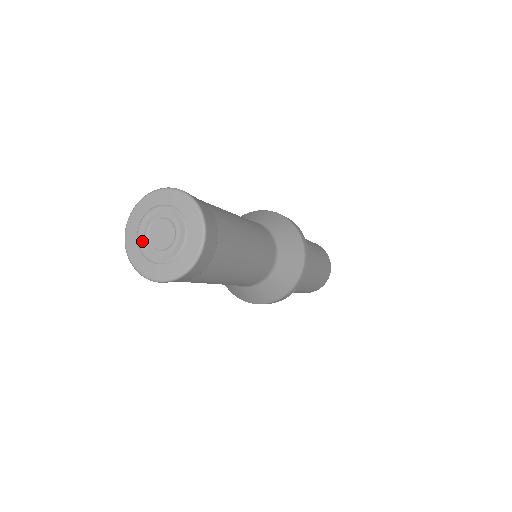
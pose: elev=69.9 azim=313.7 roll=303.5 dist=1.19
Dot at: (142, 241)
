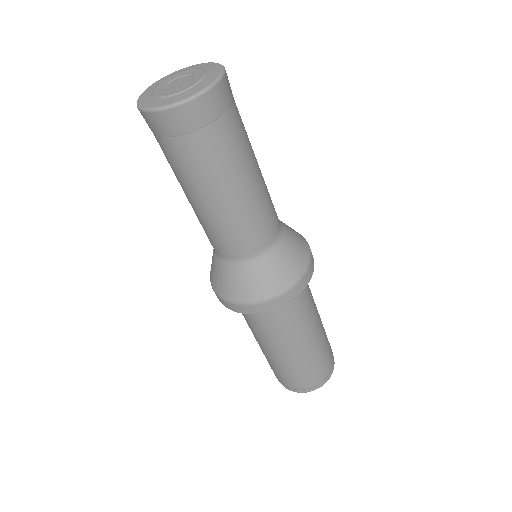
Dot at: (158, 93)
